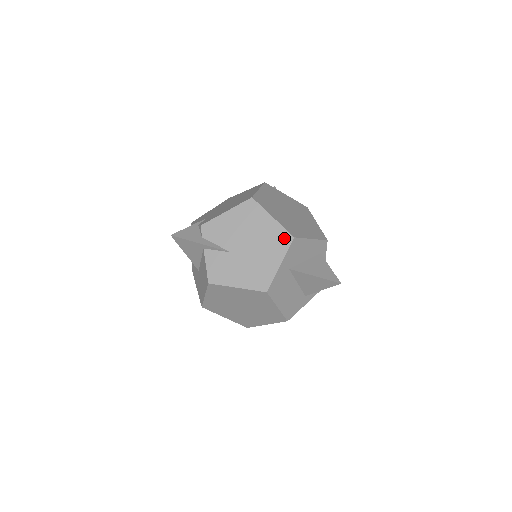
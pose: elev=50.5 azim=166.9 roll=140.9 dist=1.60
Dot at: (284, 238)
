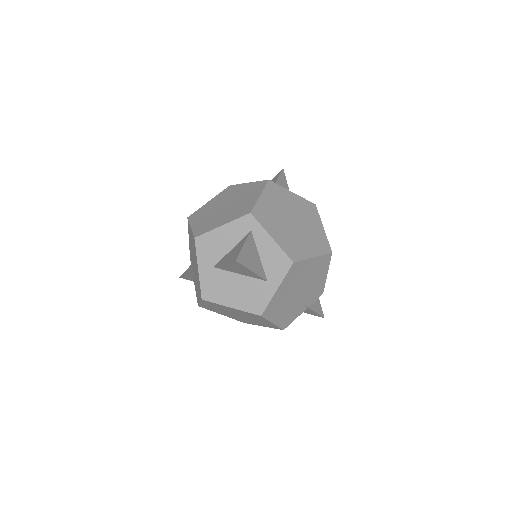
Dot at: (194, 242)
